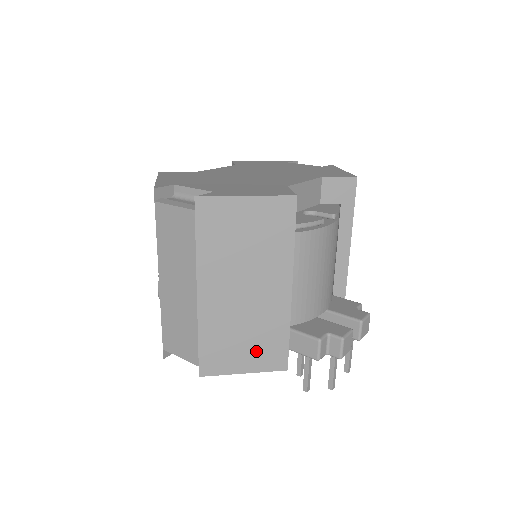
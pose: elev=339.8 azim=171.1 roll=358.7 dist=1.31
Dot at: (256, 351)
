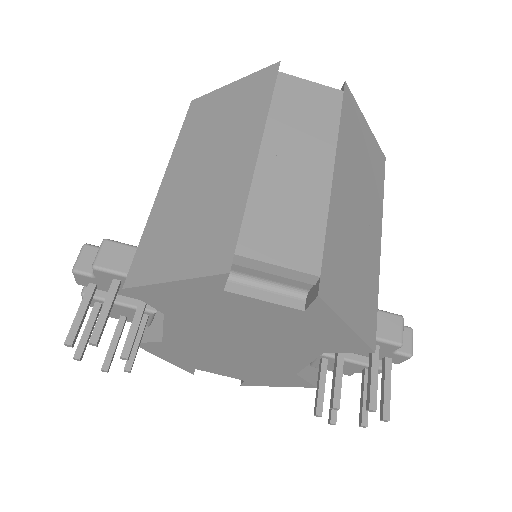
Dot at: (359, 299)
